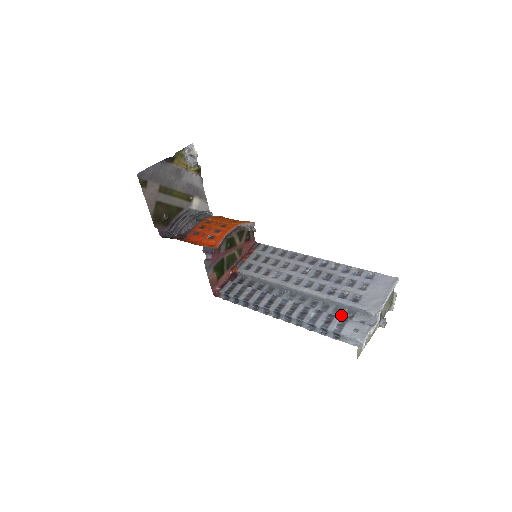
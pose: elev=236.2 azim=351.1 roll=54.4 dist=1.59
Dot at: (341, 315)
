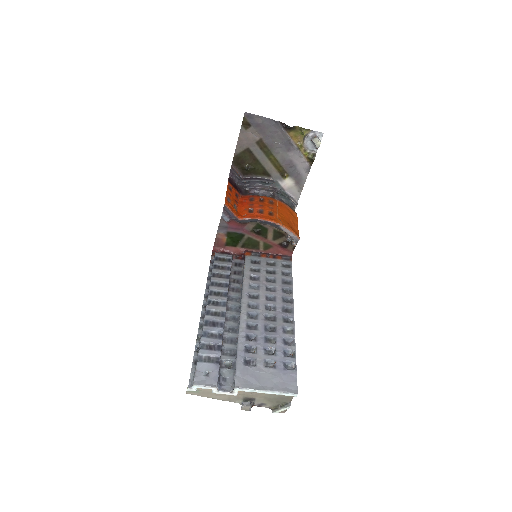
Dot at: (226, 357)
